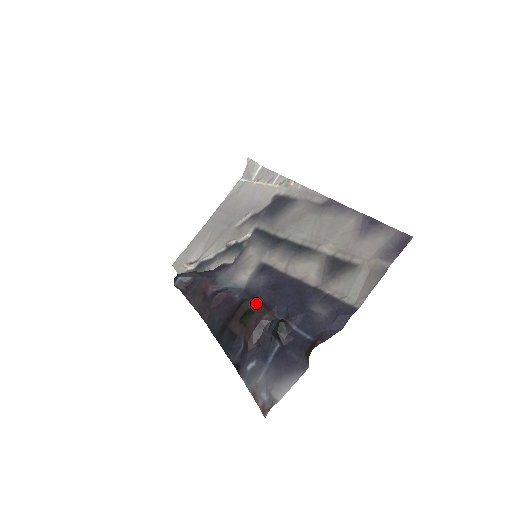
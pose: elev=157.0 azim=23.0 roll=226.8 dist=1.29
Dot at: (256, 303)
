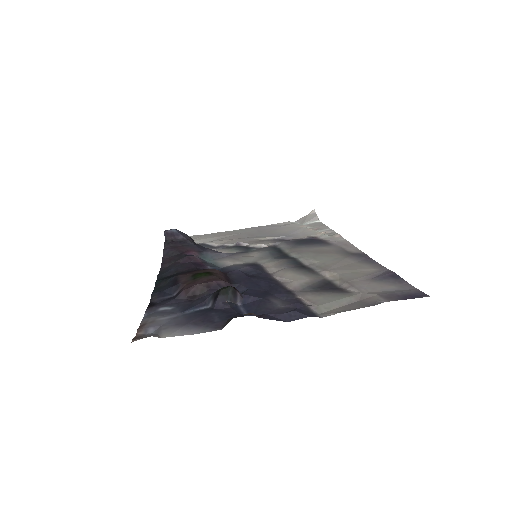
Dot at: (222, 273)
